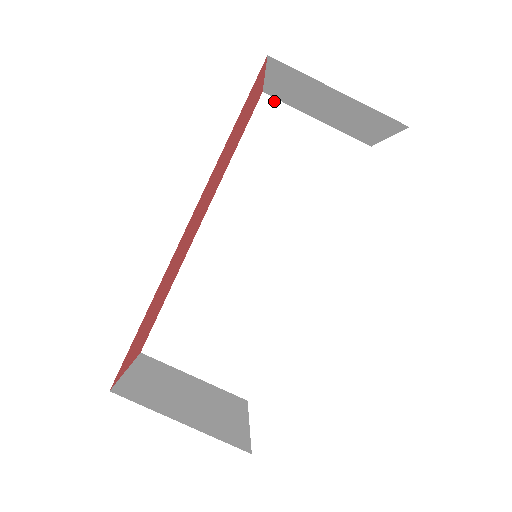
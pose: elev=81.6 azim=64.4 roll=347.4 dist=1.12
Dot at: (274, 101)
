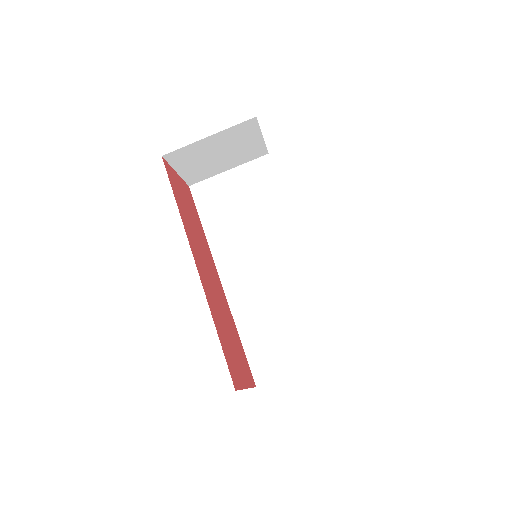
Dot at: (198, 184)
